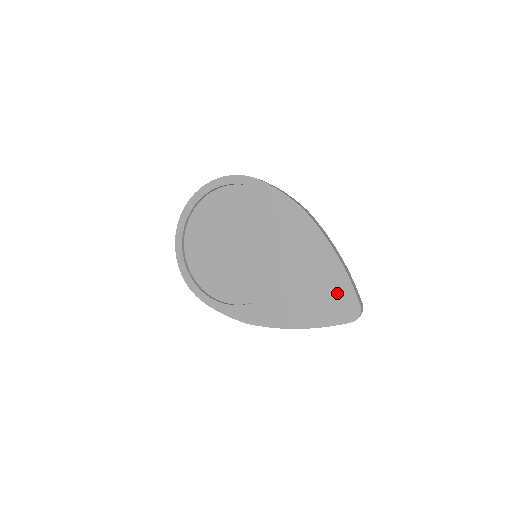
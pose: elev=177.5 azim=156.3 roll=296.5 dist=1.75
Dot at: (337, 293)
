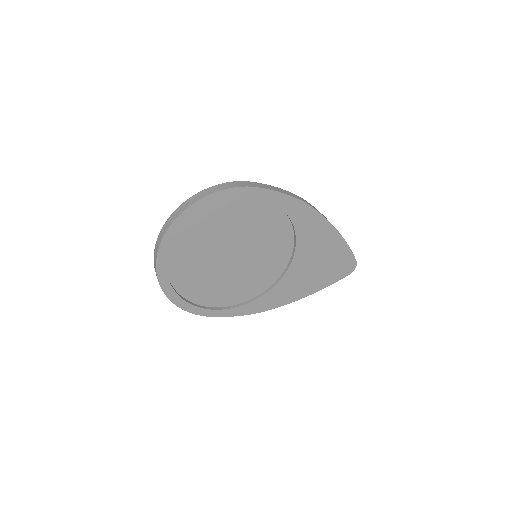
Dot at: (338, 259)
